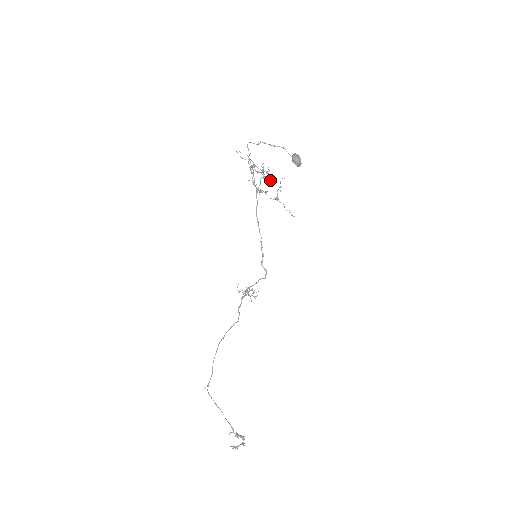
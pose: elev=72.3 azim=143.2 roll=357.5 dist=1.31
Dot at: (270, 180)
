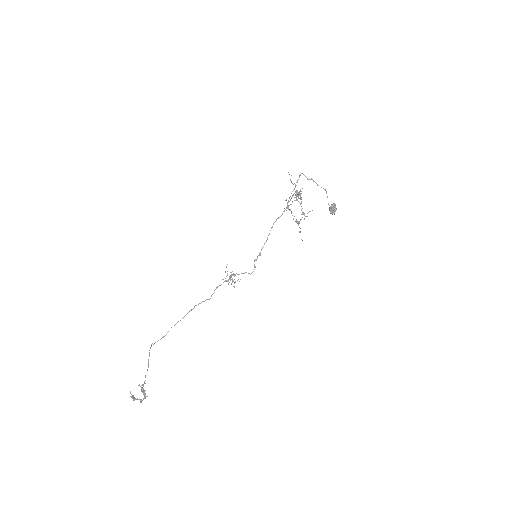
Dot at: (304, 213)
